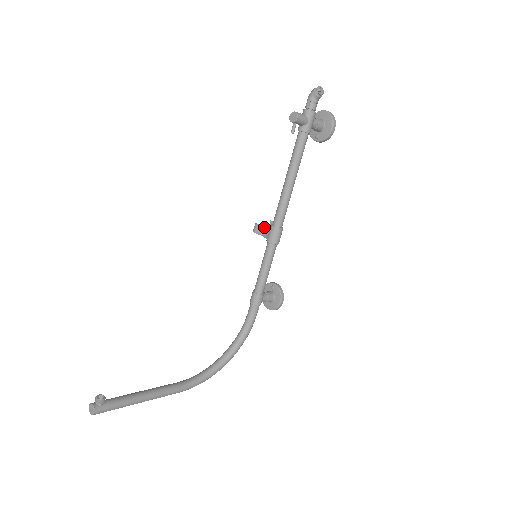
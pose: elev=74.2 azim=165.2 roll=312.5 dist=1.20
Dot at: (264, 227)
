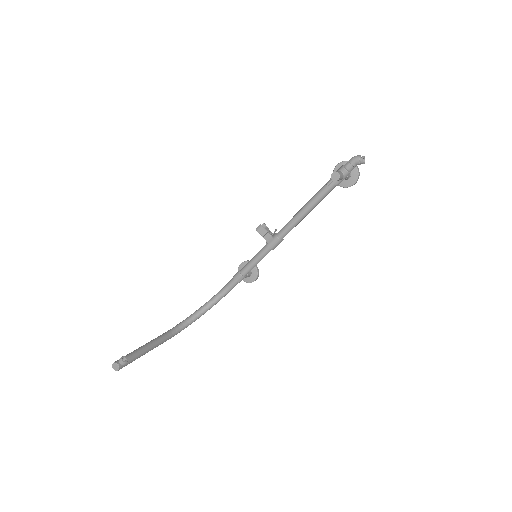
Dot at: (268, 232)
